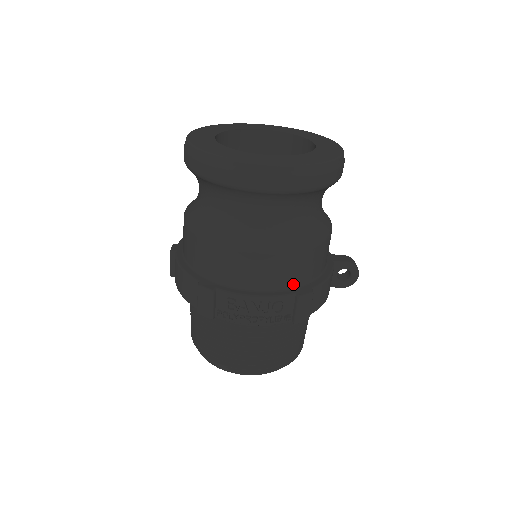
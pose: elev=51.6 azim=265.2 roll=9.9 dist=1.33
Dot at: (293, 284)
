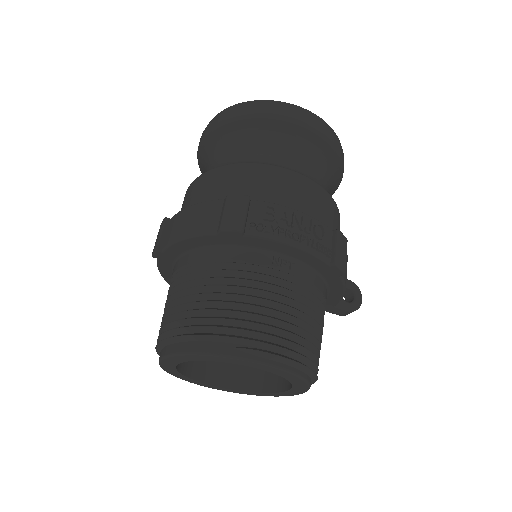
Dot at: occluded
